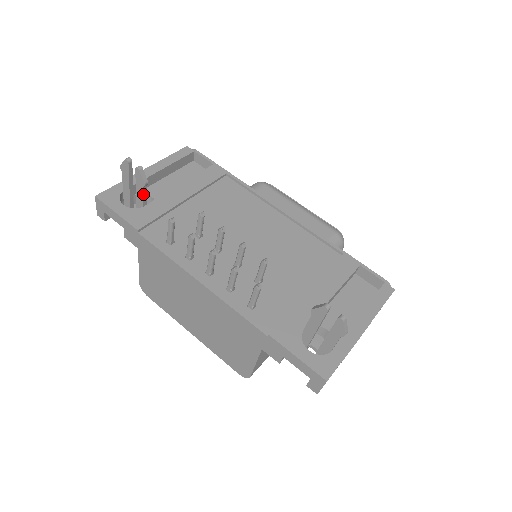
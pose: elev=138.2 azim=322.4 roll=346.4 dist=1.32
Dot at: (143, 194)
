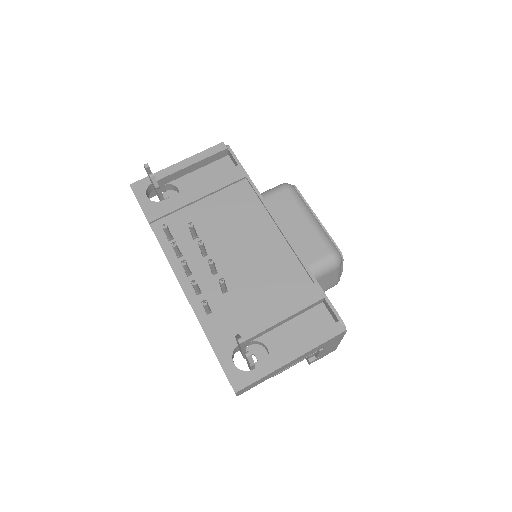
Dot at: (158, 193)
